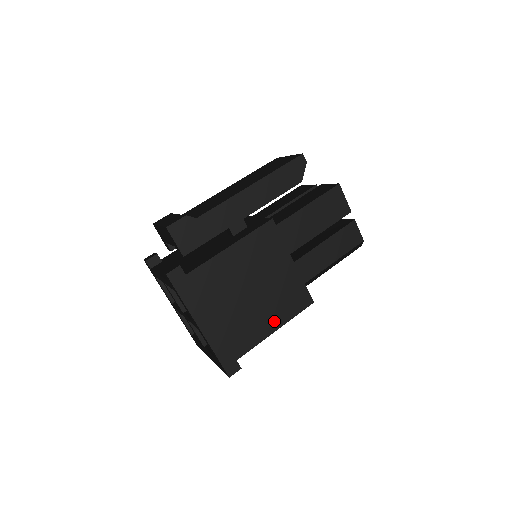
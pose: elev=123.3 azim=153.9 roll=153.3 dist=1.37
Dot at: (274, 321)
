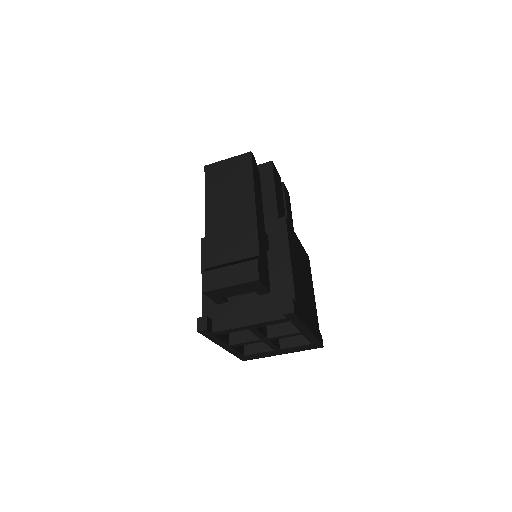
Dot at: (312, 288)
